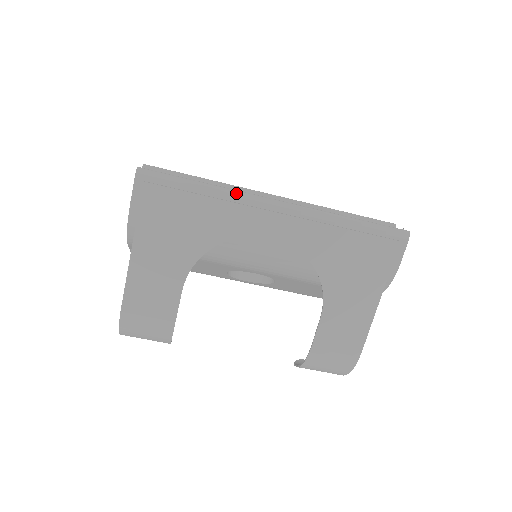
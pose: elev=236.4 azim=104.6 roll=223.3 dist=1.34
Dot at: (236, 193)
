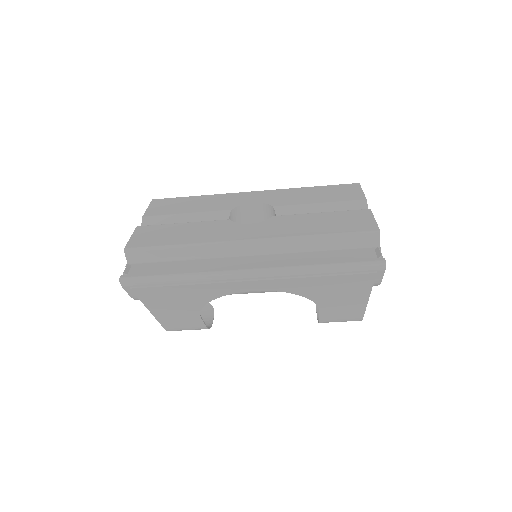
Dot at: (208, 276)
